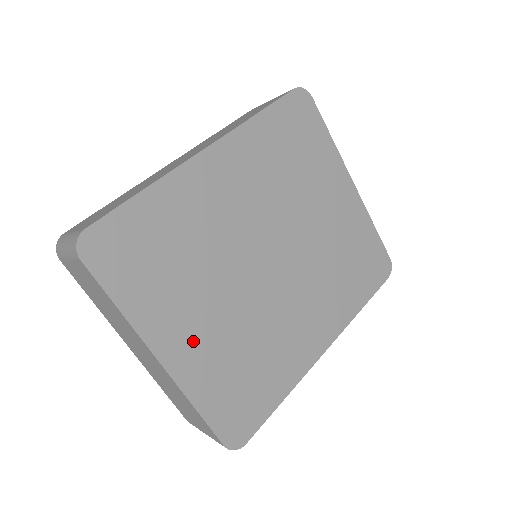
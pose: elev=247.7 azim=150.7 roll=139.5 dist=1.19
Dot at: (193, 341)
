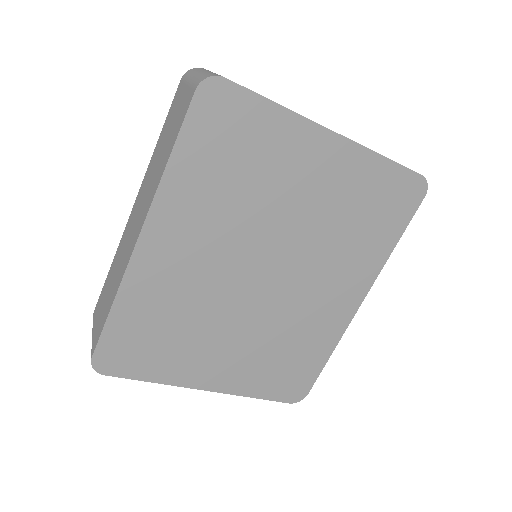
Dot at: (225, 367)
